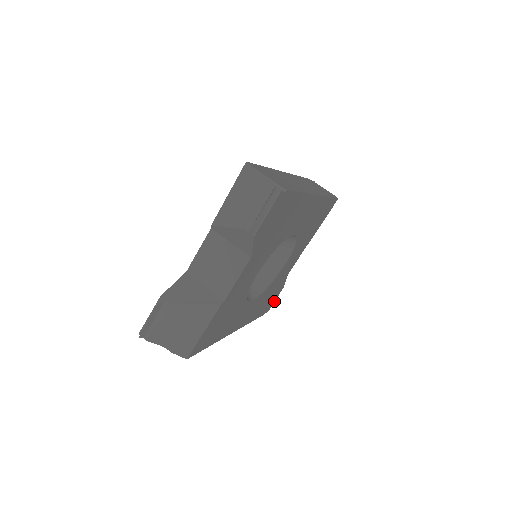
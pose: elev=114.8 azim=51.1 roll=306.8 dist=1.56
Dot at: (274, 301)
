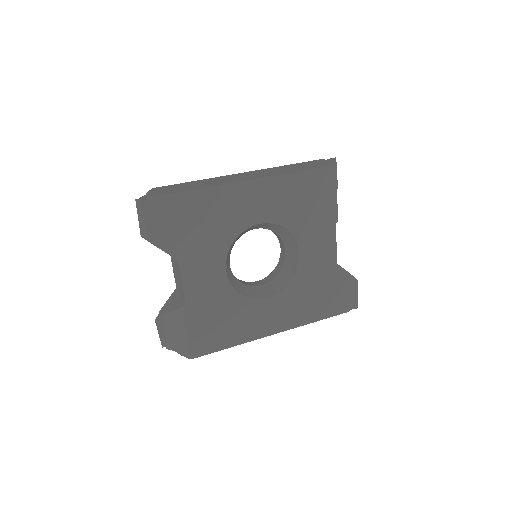
Dot at: (355, 295)
